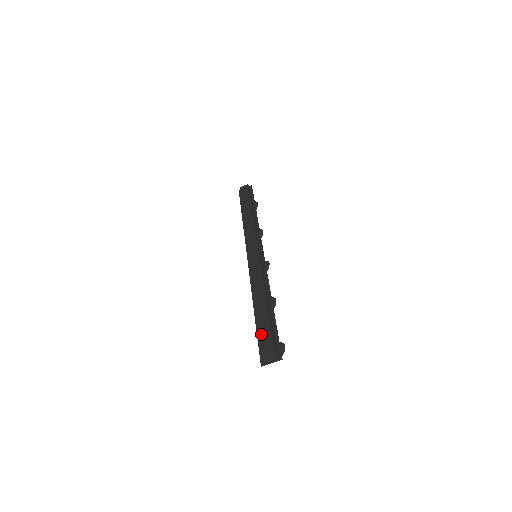
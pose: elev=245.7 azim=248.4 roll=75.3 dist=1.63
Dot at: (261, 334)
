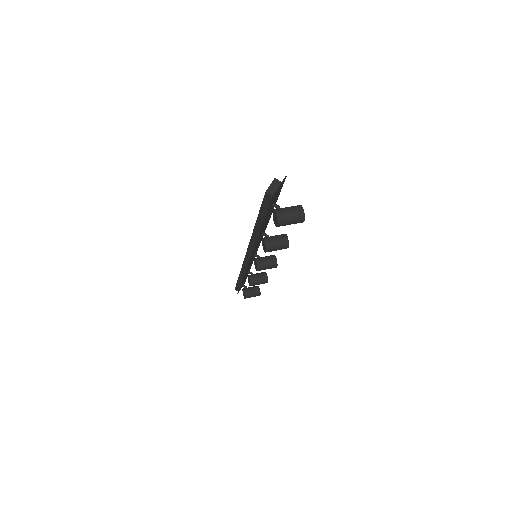
Dot at: (262, 204)
